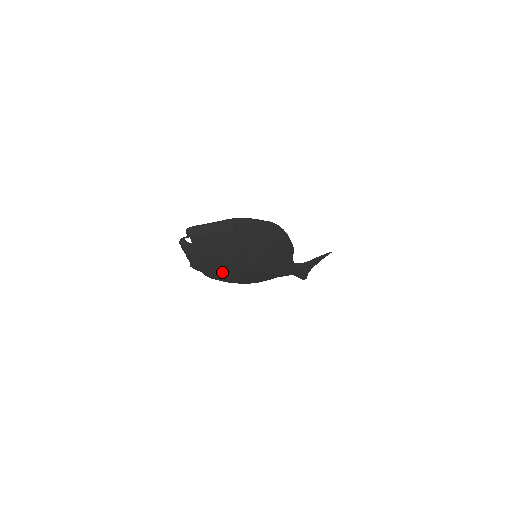
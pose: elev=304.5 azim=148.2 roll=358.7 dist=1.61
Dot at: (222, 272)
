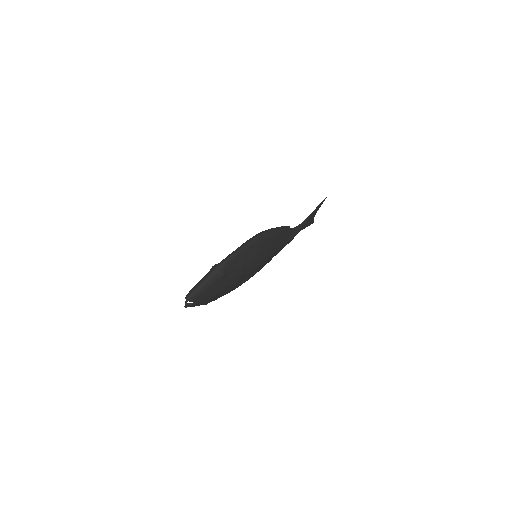
Dot at: (232, 289)
